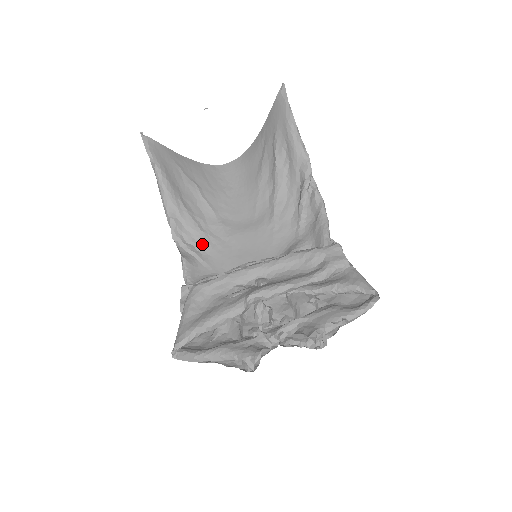
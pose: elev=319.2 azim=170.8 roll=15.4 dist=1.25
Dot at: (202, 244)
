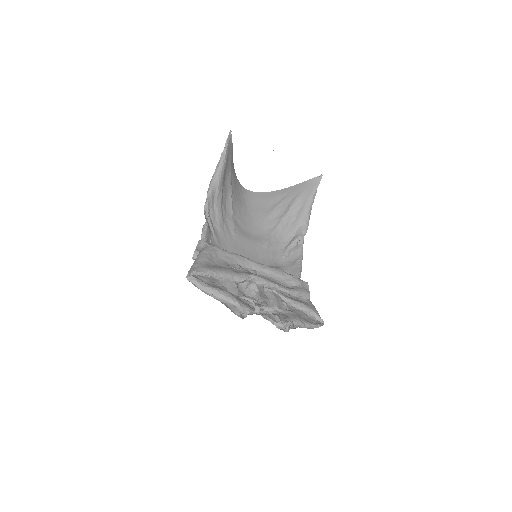
Dot at: (218, 225)
